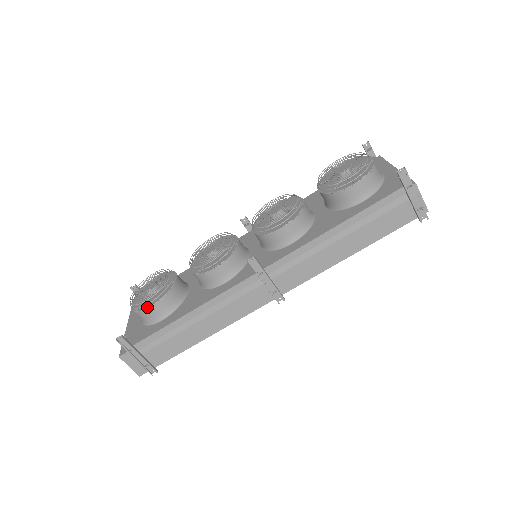
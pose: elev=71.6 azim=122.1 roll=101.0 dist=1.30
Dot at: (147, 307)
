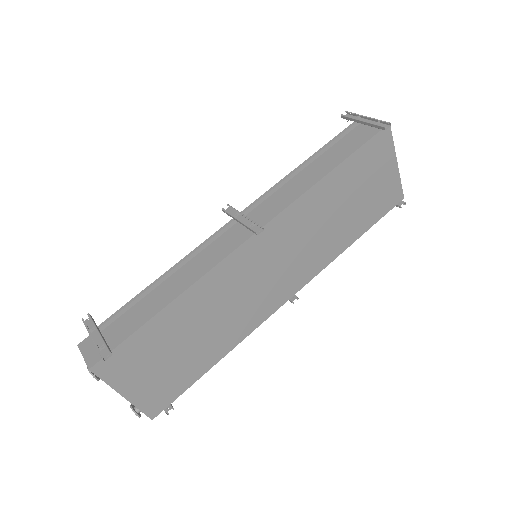
Dot at: occluded
